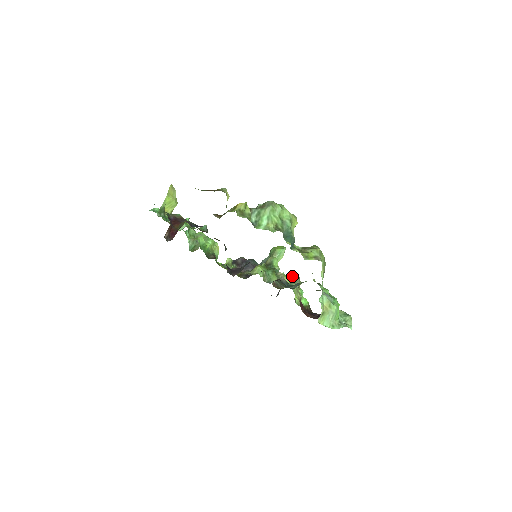
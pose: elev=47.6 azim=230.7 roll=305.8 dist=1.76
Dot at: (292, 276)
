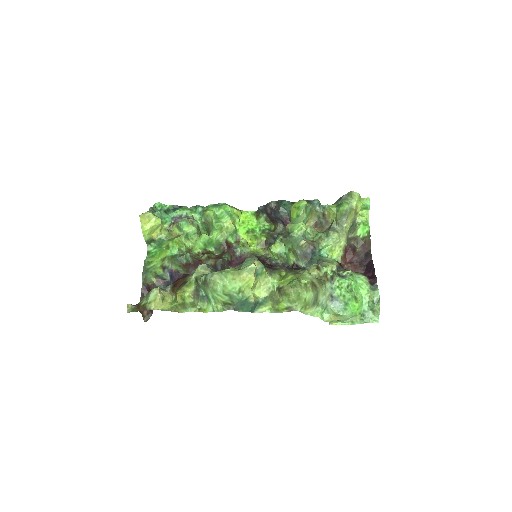
Dot at: (337, 210)
